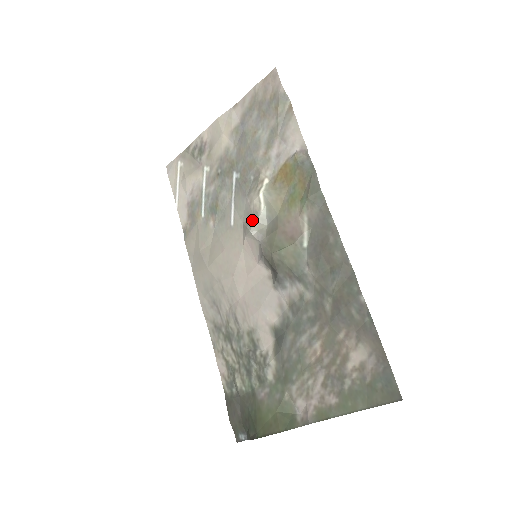
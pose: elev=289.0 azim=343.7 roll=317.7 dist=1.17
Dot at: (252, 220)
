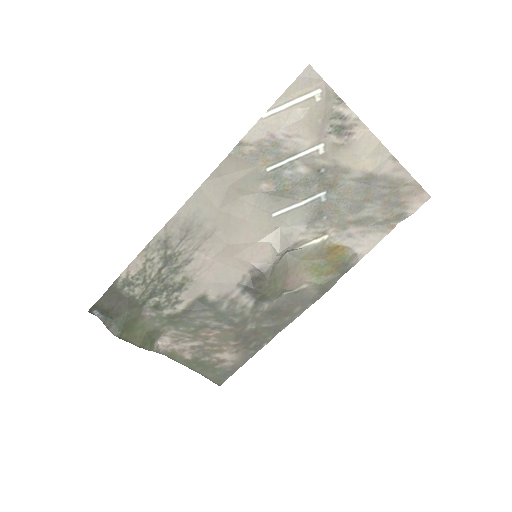
Dot at: (289, 246)
